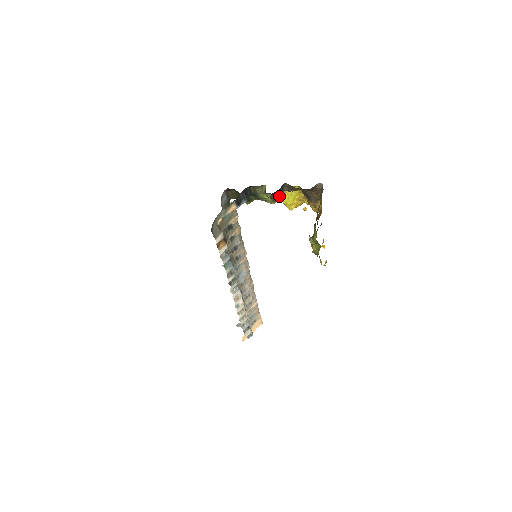
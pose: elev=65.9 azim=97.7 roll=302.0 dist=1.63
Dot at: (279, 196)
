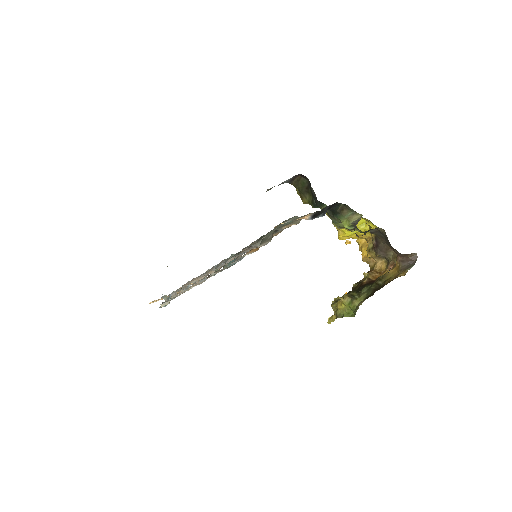
Dot at: occluded
